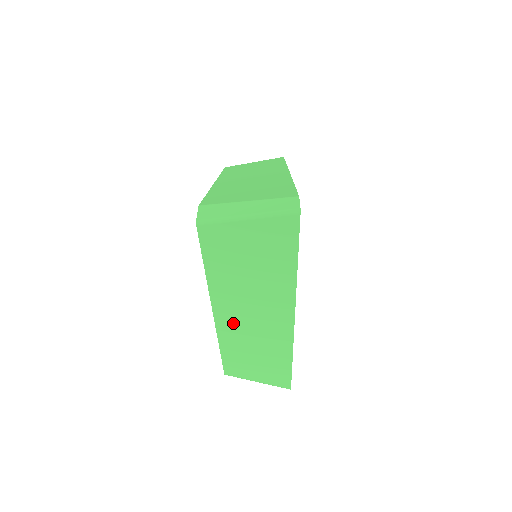
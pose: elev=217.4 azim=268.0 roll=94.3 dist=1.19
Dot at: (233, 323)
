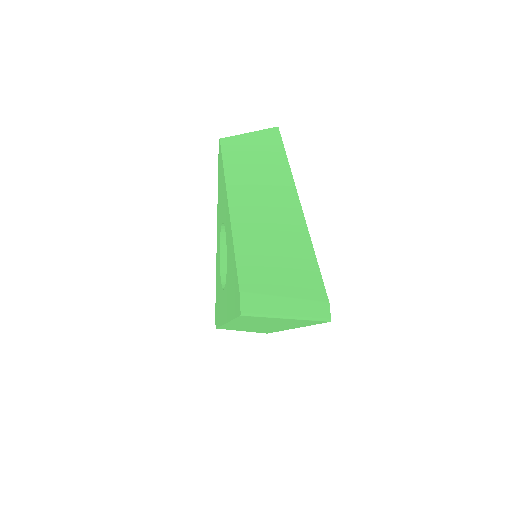
Dot at: (240, 325)
